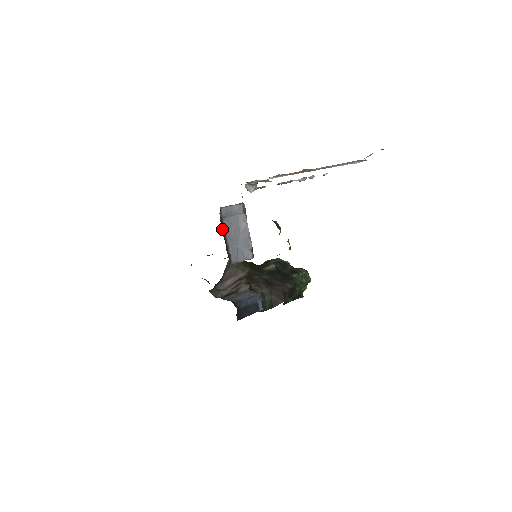
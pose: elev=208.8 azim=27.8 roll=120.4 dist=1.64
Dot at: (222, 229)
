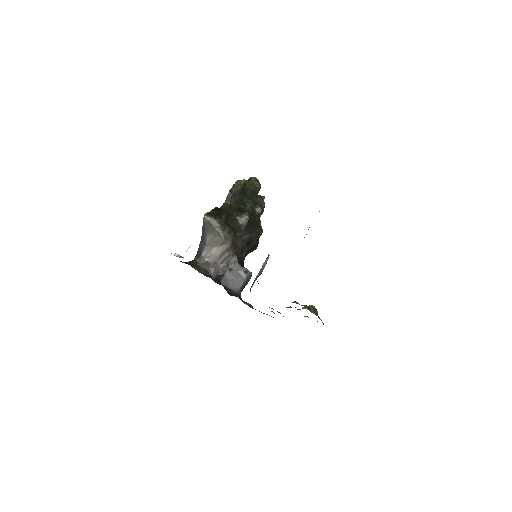
Dot at: occluded
